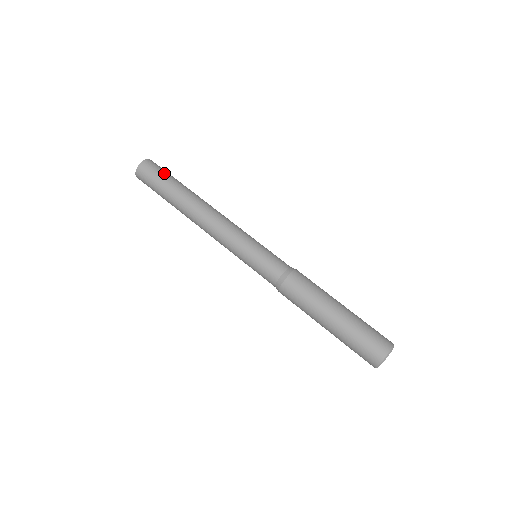
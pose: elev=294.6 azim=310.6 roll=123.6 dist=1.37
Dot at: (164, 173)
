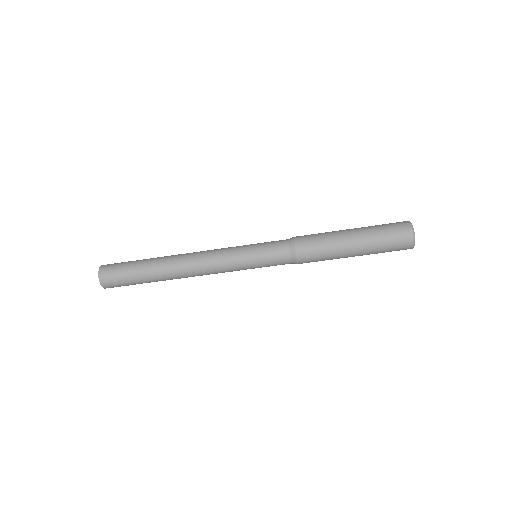
Dot at: (125, 265)
